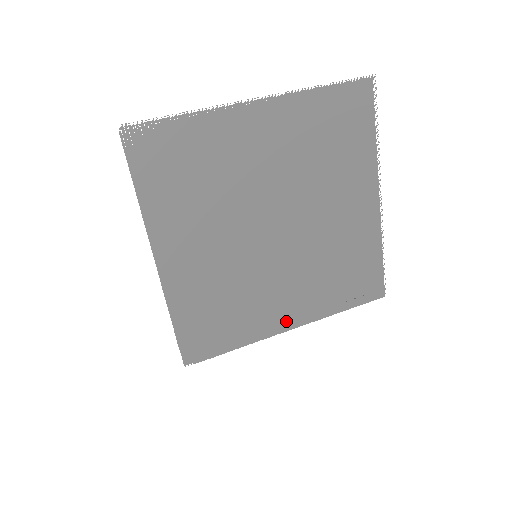
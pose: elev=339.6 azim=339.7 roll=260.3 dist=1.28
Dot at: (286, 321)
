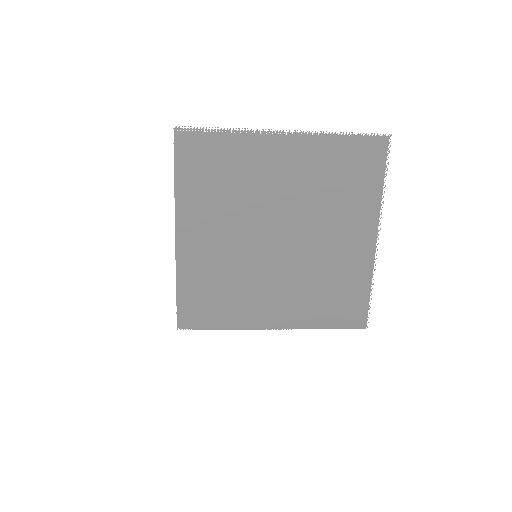
Dot at: (270, 320)
